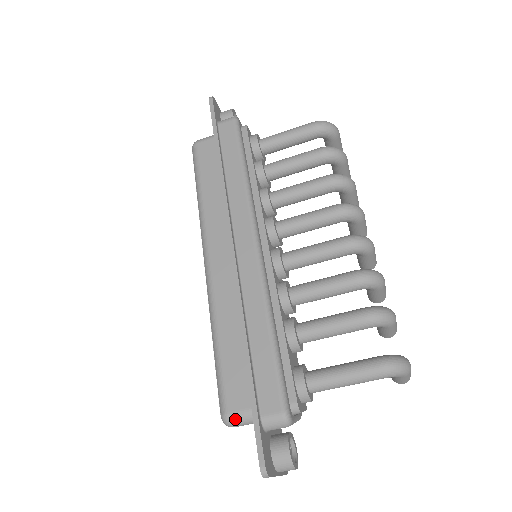
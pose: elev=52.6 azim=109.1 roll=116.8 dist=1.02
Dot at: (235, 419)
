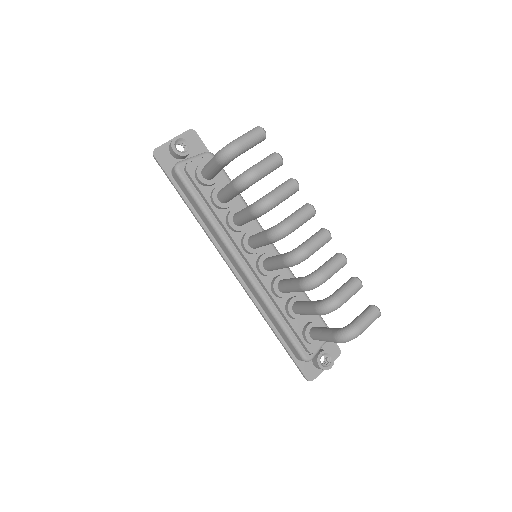
Dot at: occluded
